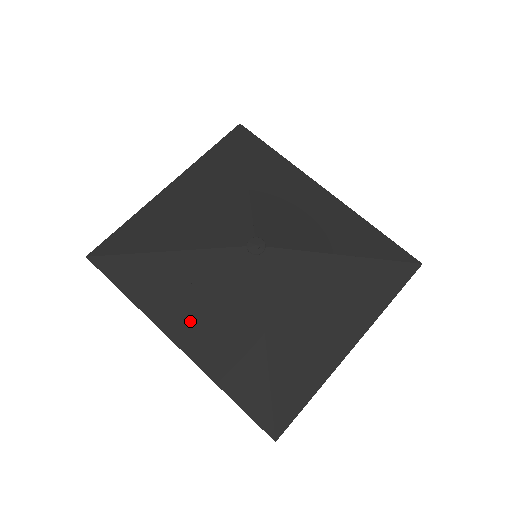
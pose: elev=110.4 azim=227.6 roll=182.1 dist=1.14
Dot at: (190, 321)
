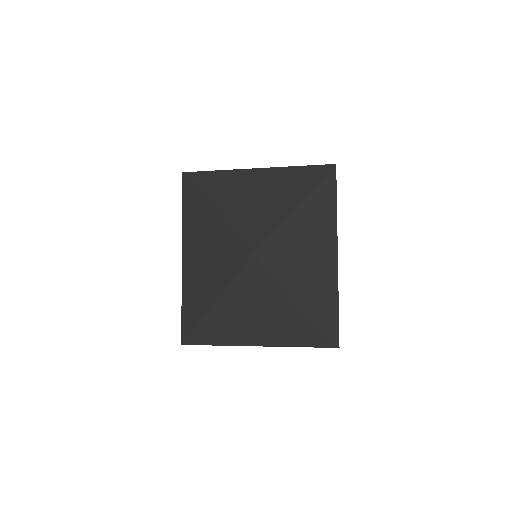
Dot at: (196, 256)
